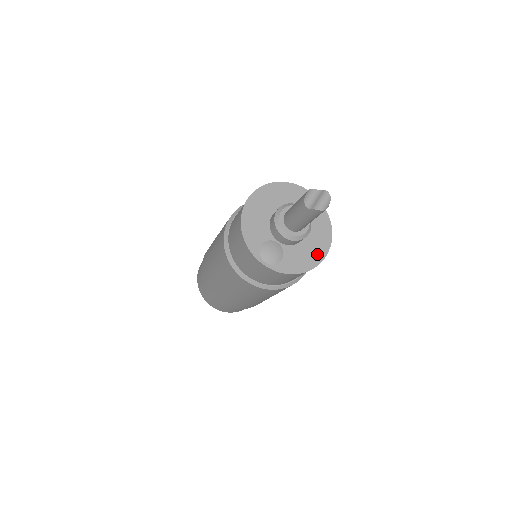
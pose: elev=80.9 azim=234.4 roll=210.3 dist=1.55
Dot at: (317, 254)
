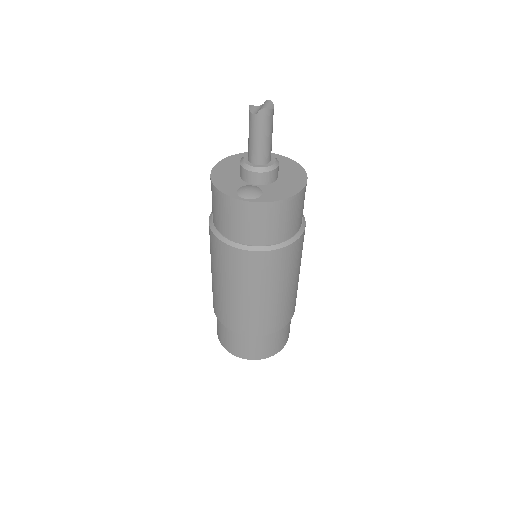
Dot at: (296, 184)
